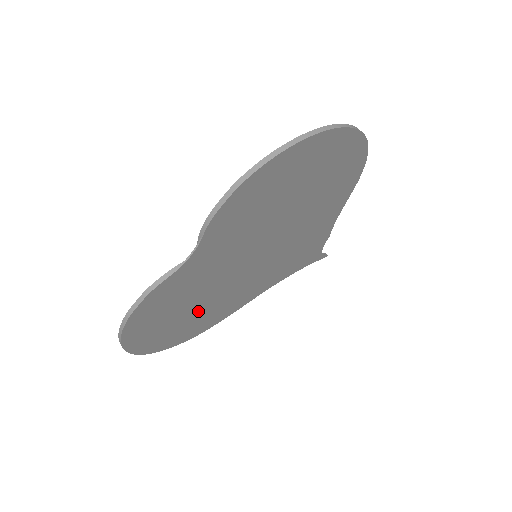
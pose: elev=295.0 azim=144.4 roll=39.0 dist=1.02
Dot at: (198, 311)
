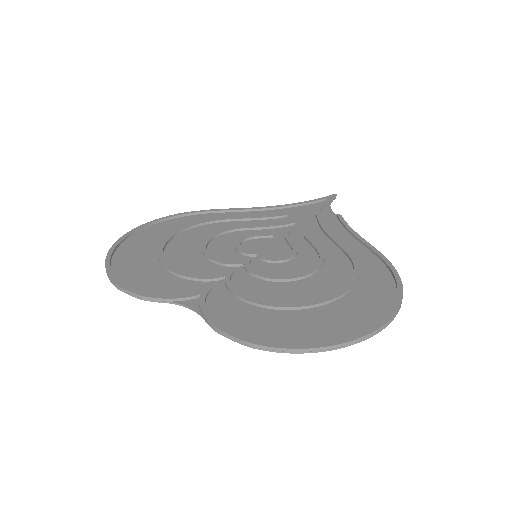
Dot at: (185, 242)
